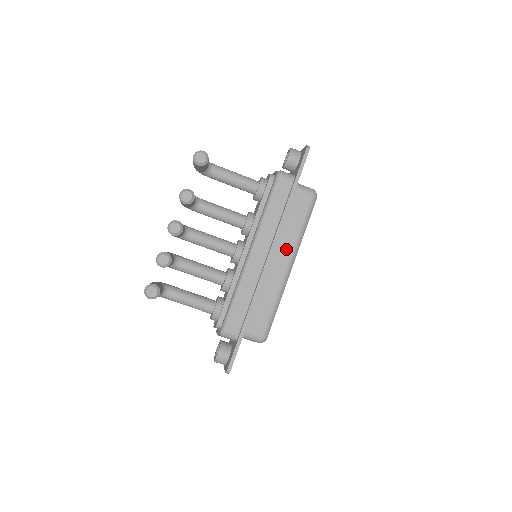
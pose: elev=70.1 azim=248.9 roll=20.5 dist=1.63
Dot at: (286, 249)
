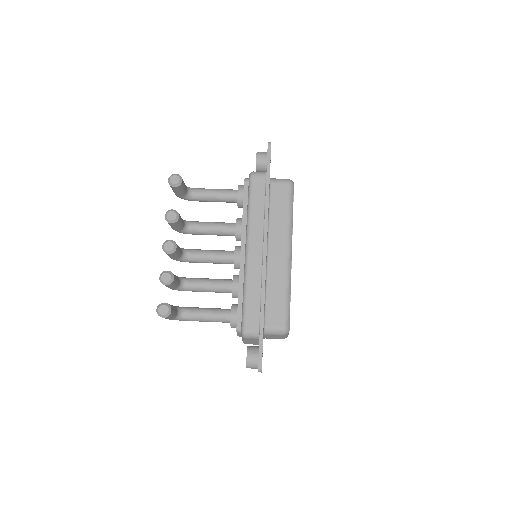
Dot at: (280, 238)
